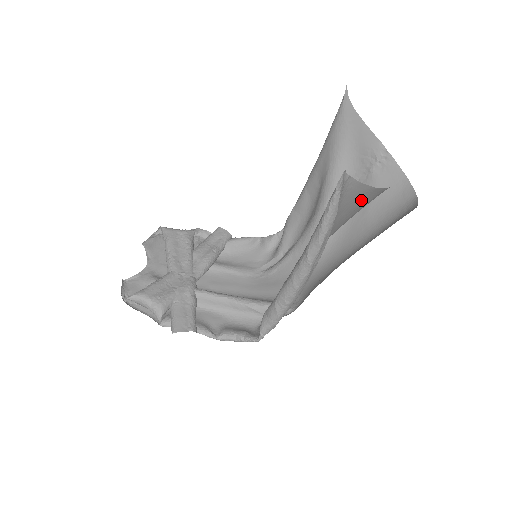
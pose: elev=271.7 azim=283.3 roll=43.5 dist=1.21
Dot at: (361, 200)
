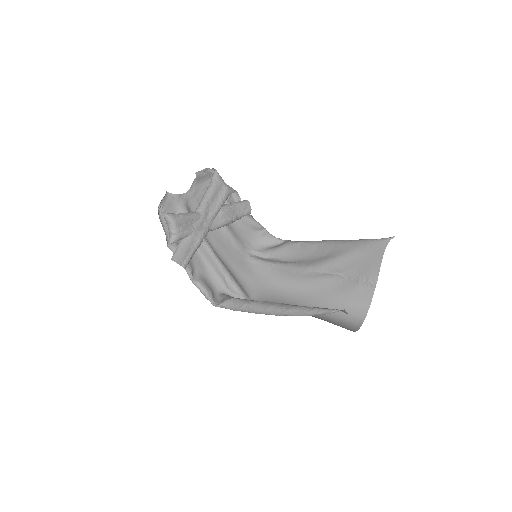
Dot at: occluded
